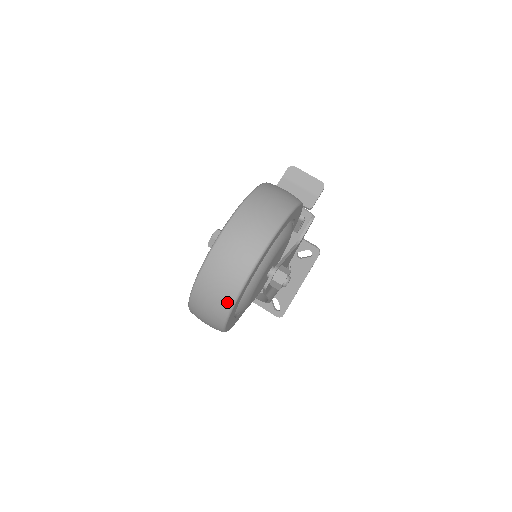
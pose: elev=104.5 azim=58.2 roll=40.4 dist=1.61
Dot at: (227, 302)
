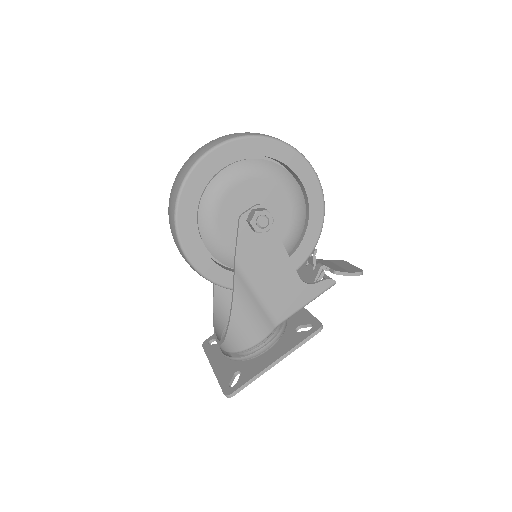
Dot at: (205, 150)
